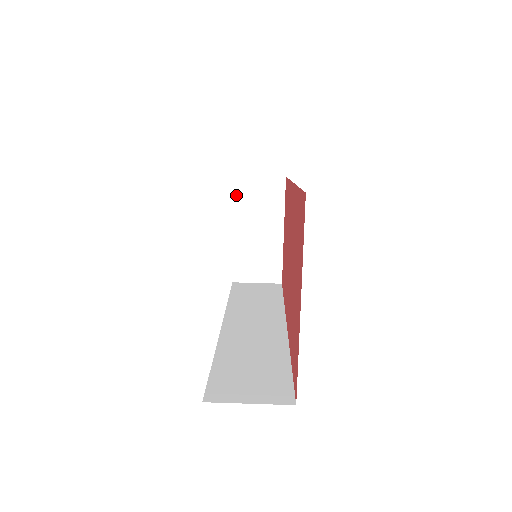
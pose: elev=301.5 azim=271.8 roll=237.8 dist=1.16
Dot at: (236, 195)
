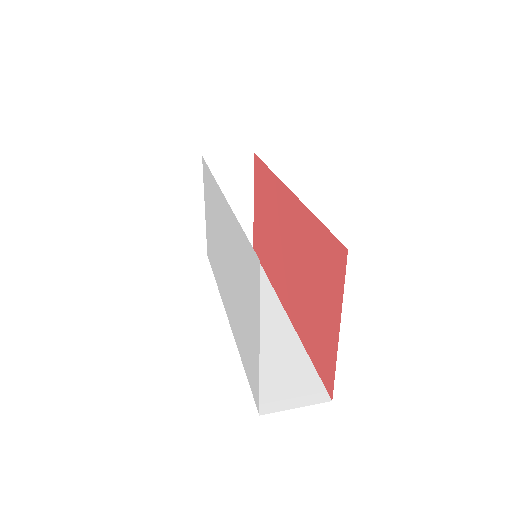
Dot at: occluded
